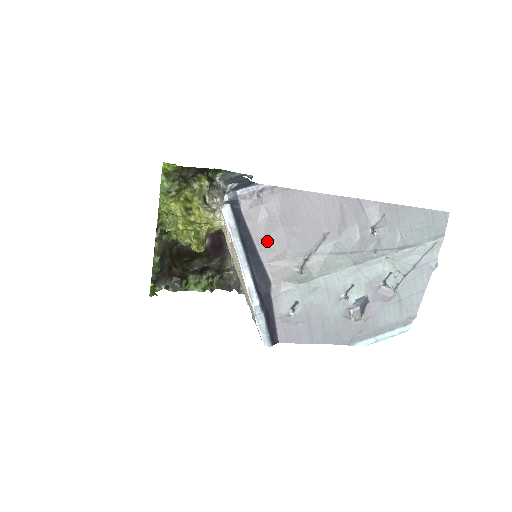
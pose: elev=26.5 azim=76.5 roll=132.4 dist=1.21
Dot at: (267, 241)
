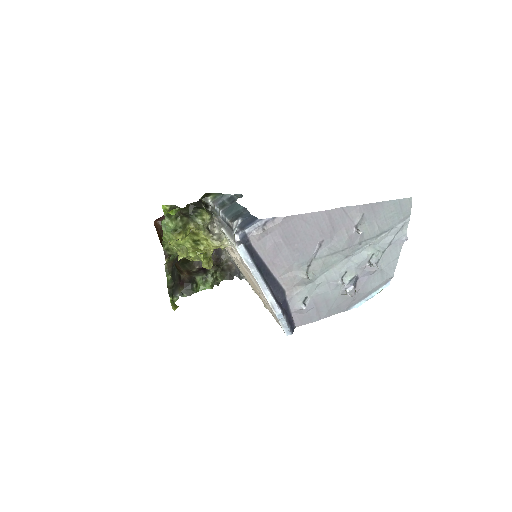
Dot at: (276, 261)
